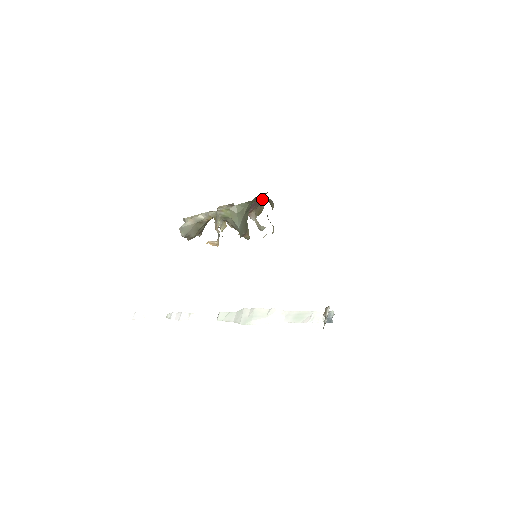
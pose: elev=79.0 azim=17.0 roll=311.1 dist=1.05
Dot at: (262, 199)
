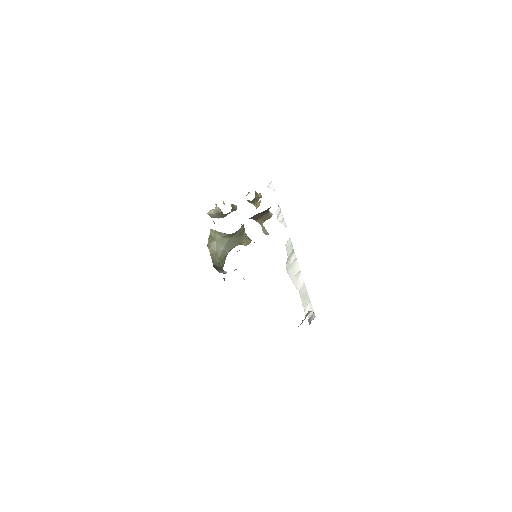
Dot at: occluded
